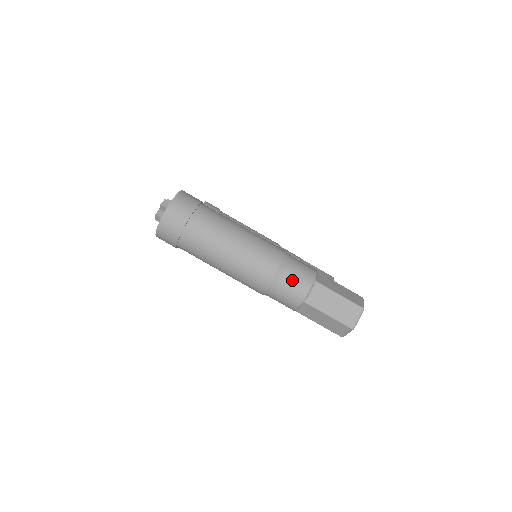
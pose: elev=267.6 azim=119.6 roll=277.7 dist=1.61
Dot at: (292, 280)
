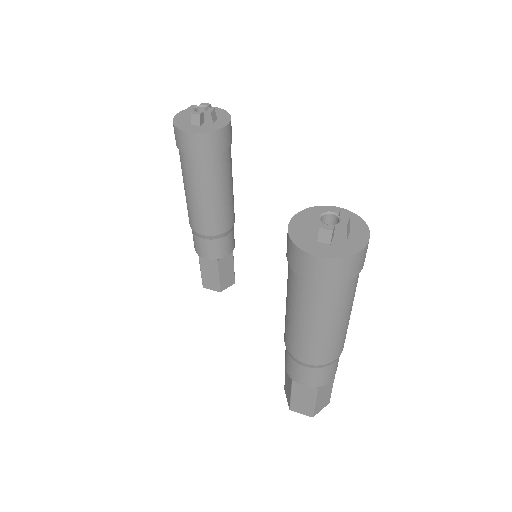
Dot at: (333, 369)
